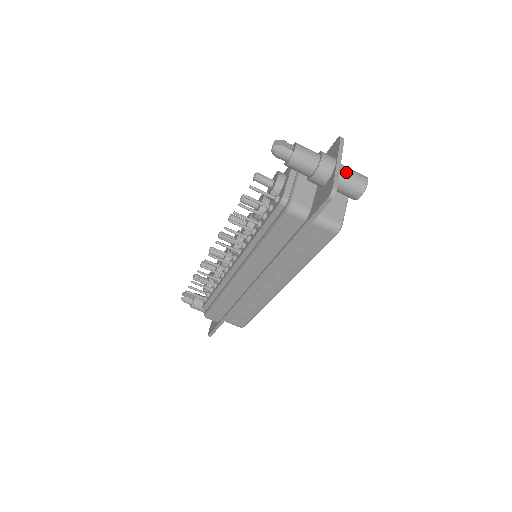
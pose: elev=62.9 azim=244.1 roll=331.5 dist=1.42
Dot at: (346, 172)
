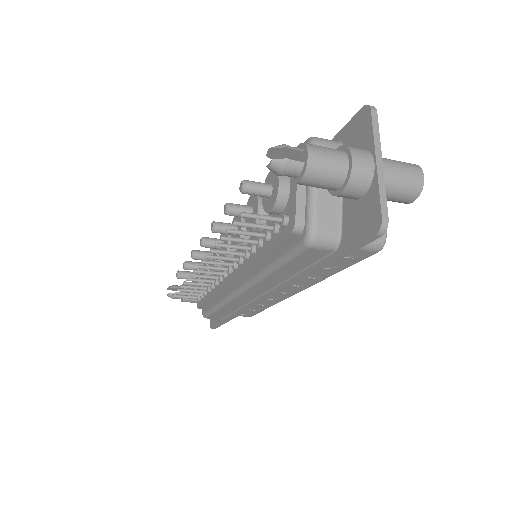
Dot at: (391, 173)
